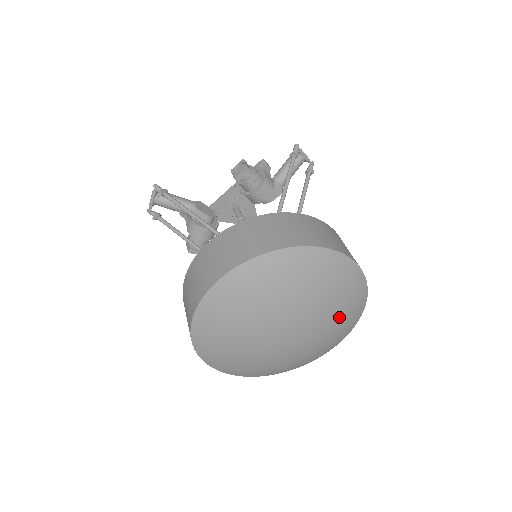
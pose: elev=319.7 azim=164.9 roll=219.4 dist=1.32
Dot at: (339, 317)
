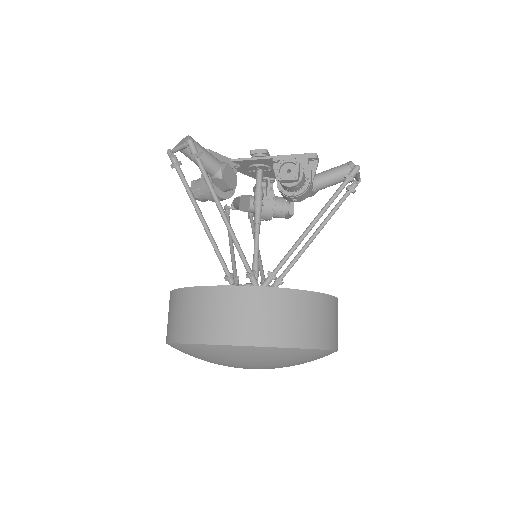
Dot at: occluded
